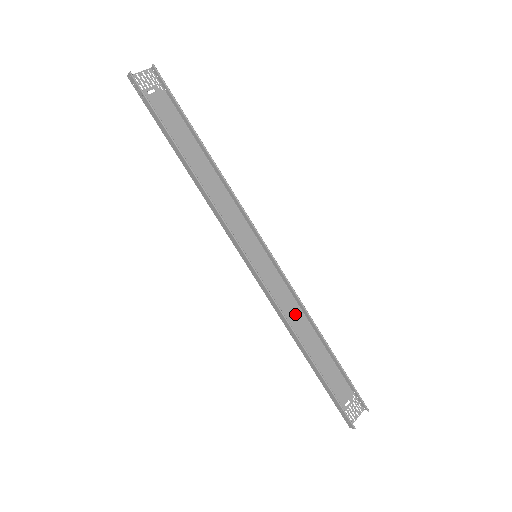
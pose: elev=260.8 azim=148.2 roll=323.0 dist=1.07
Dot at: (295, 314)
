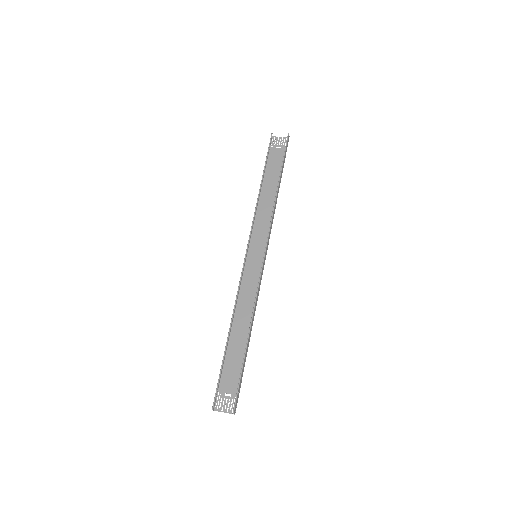
Dot at: (249, 307)
